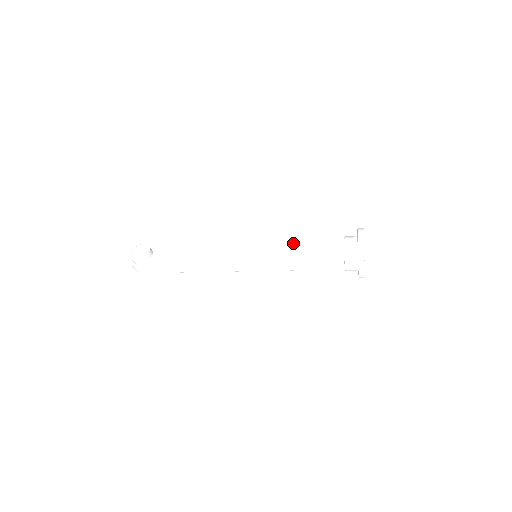
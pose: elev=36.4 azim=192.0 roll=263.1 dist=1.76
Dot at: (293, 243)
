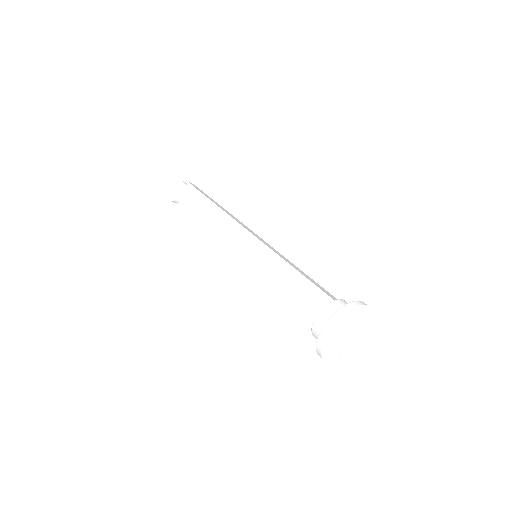
Dot at: (286, 269)
